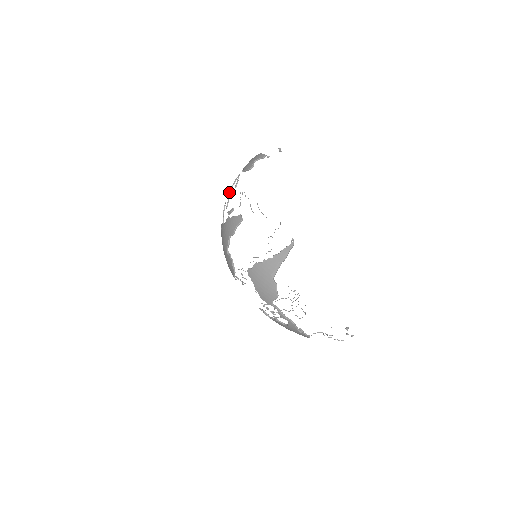
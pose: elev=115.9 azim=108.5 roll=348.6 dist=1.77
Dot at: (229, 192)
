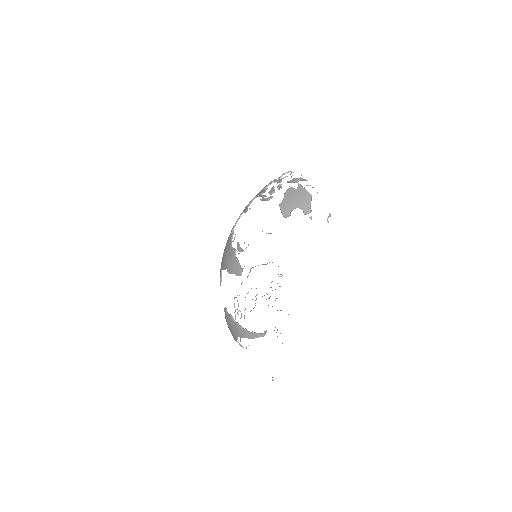
Dot at: (261, 195)
